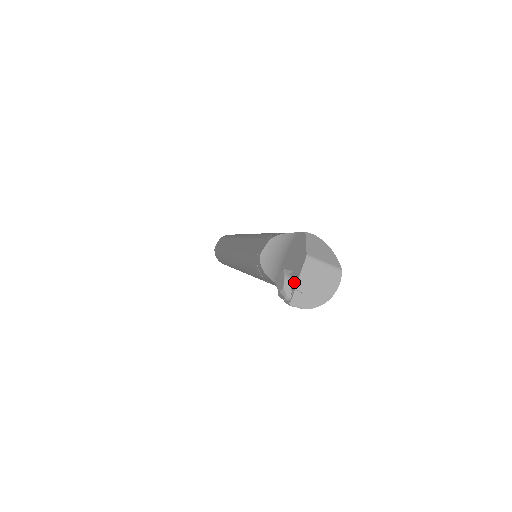
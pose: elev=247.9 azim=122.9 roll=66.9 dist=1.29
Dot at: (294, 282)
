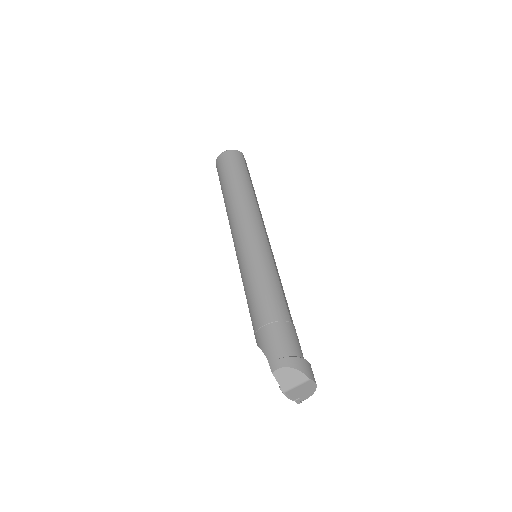
Dot at: occluded
